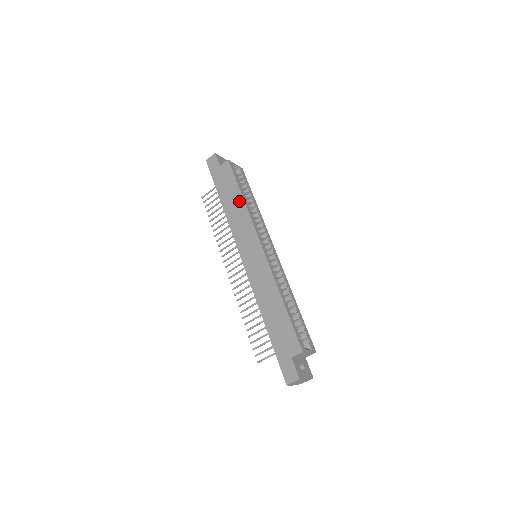
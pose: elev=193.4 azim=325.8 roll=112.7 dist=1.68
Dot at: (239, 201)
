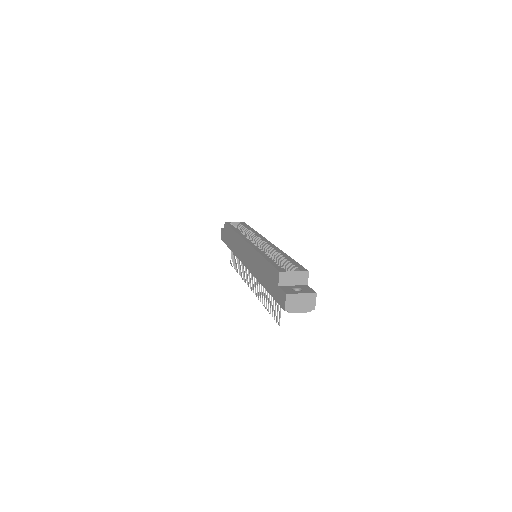
Dot at: (233, 235)
